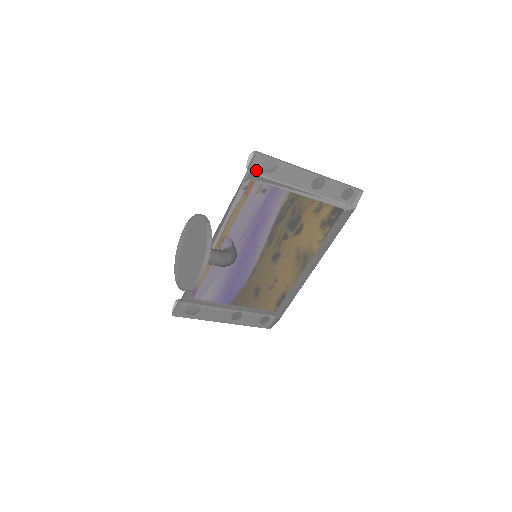
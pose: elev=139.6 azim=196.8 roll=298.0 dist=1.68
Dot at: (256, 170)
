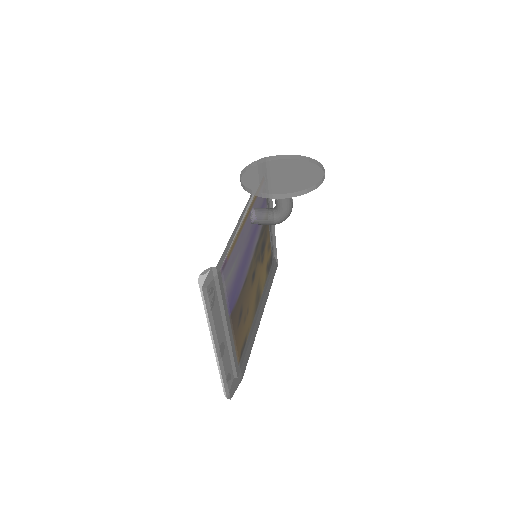
Dot at: occluded
